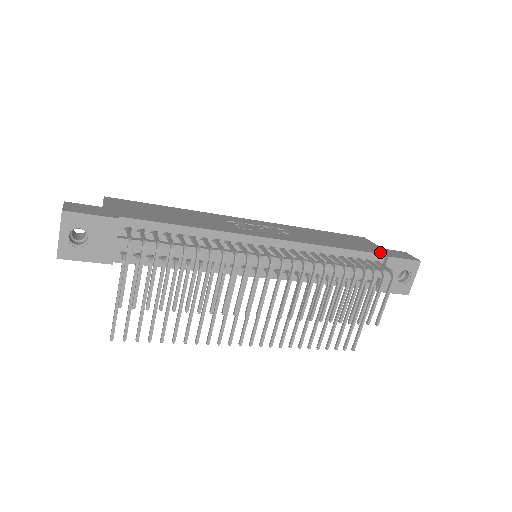
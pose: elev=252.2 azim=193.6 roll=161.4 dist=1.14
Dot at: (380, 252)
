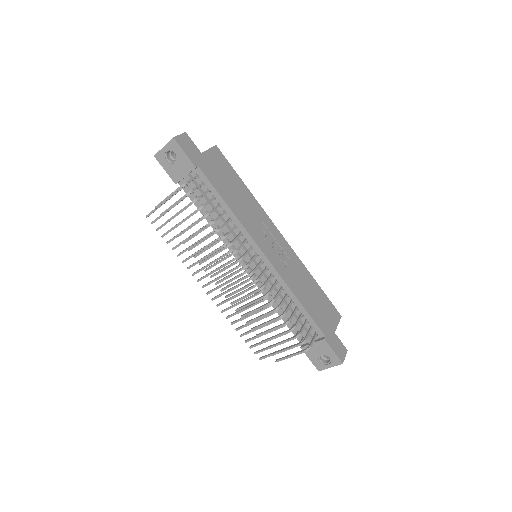
Dot at: (325, 331)
